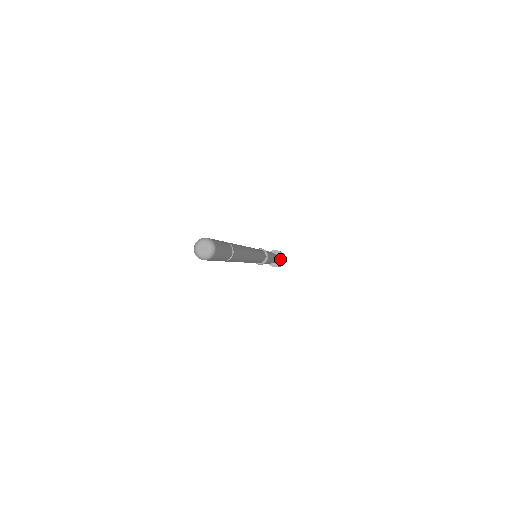
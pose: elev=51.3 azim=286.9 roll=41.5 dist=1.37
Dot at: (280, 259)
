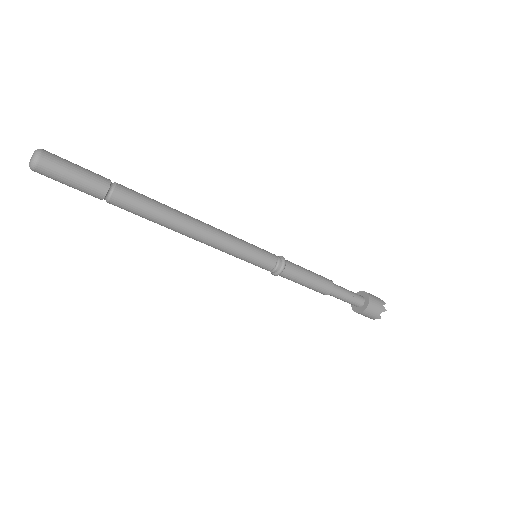
Dot at: (365, 302)
